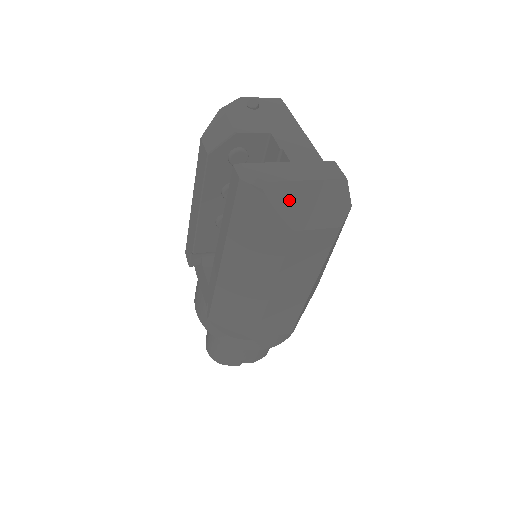
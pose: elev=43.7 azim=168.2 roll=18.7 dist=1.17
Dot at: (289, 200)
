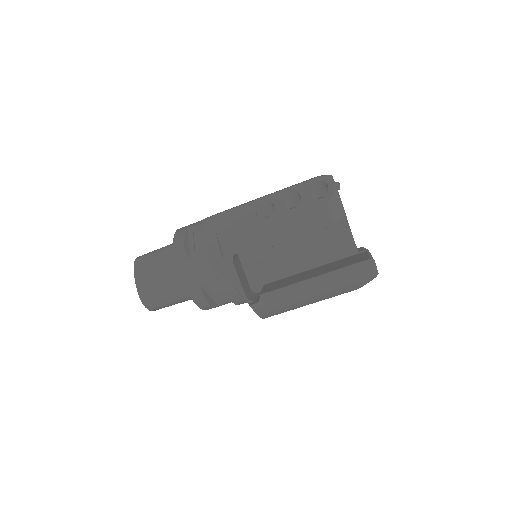
Dot at: occluded
